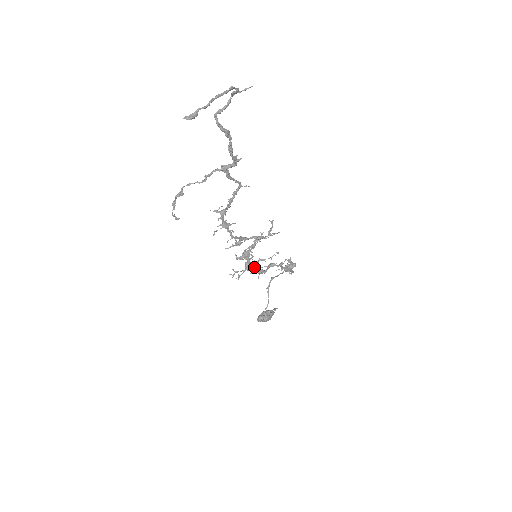
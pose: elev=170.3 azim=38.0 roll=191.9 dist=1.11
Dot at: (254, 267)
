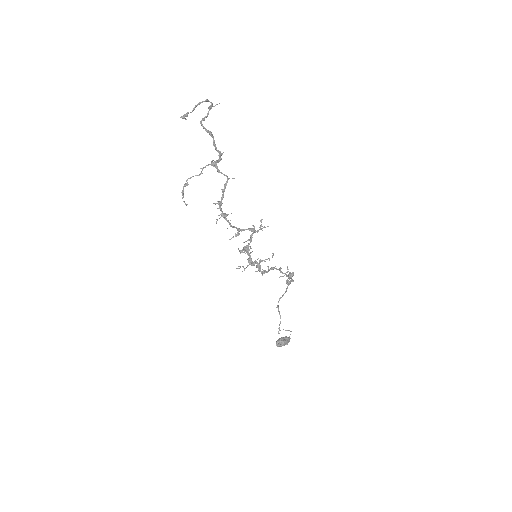
Dot at: (256, 266)
